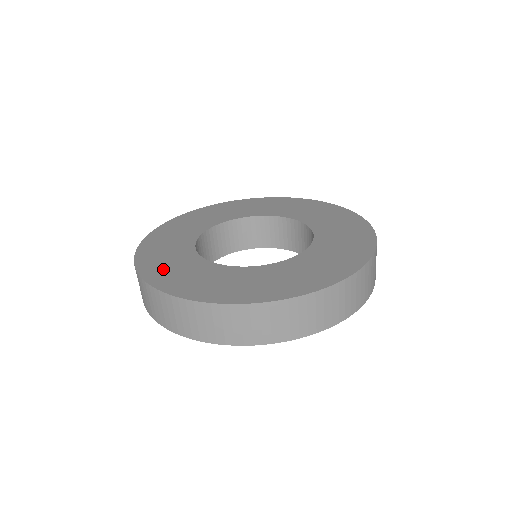
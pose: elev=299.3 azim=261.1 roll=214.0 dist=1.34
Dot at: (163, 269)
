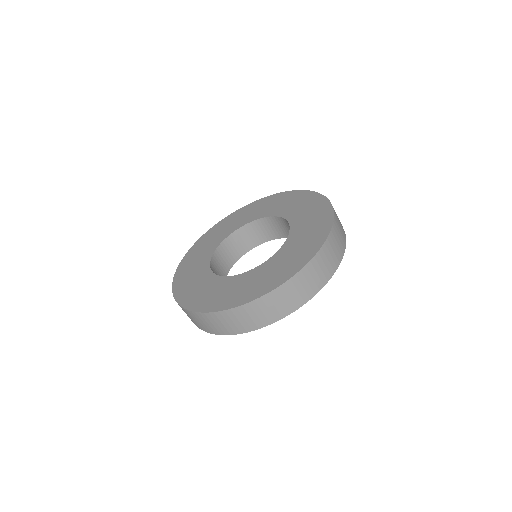
Dot at: (215, 299)
